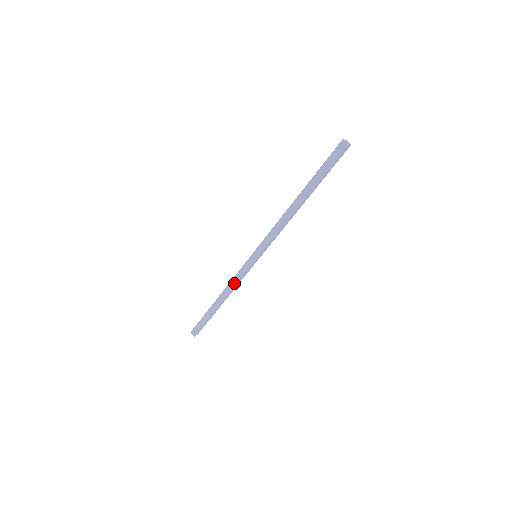
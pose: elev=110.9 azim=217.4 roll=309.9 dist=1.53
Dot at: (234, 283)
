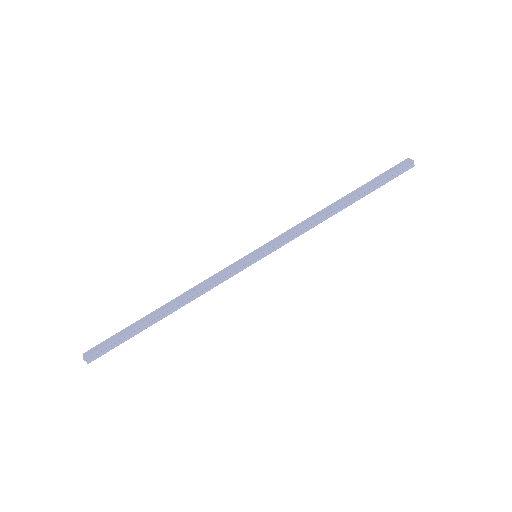
Dot at: (206, 283)
